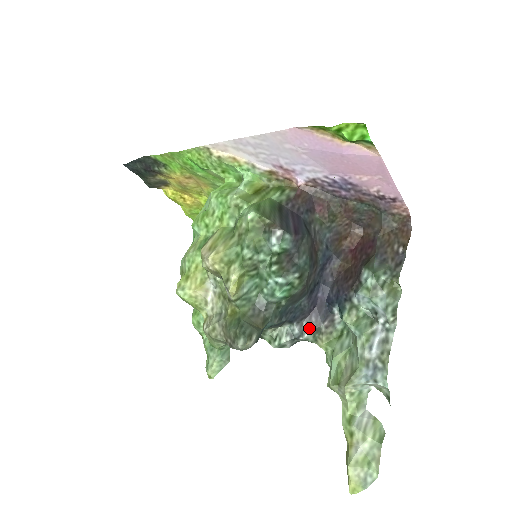
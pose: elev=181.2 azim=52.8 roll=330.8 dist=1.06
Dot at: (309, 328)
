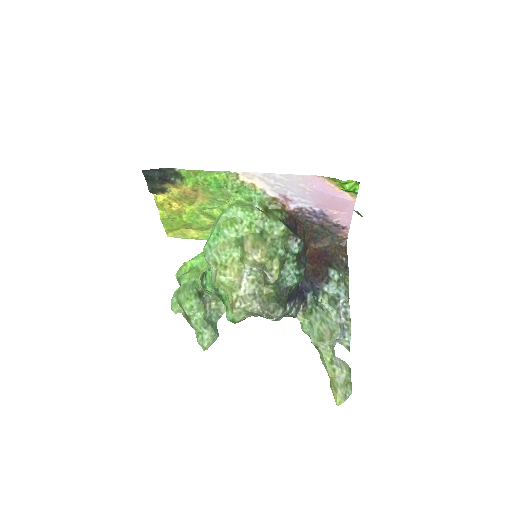
Dot at: (294, 307)
